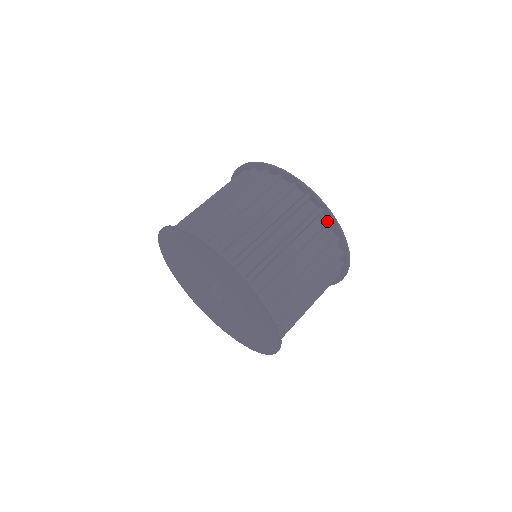
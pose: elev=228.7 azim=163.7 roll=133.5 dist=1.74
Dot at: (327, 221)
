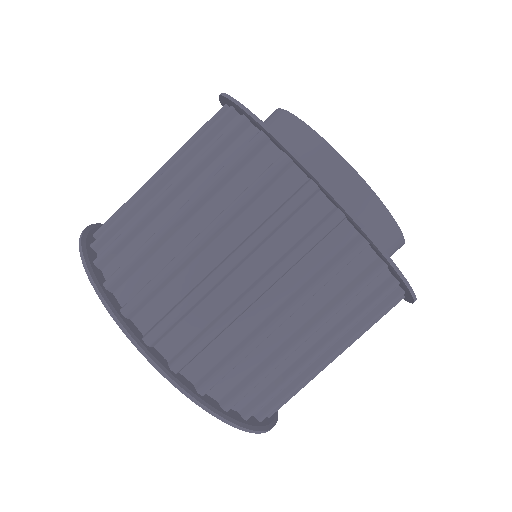
Dot at: (282, 154)
